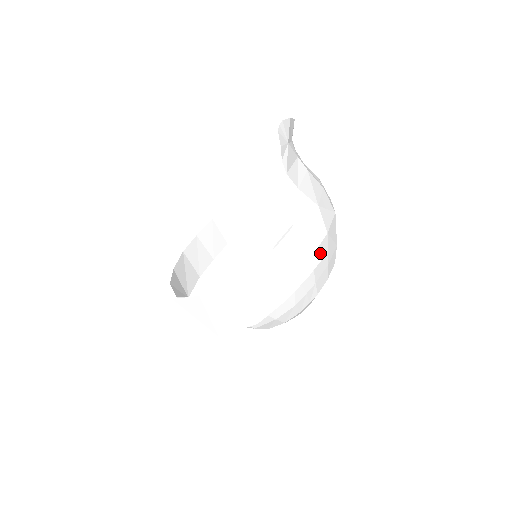
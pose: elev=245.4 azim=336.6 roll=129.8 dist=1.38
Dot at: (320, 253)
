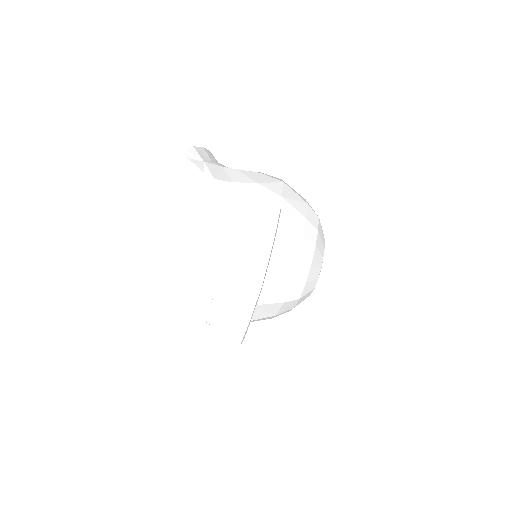
Dot at: (275, 208)
